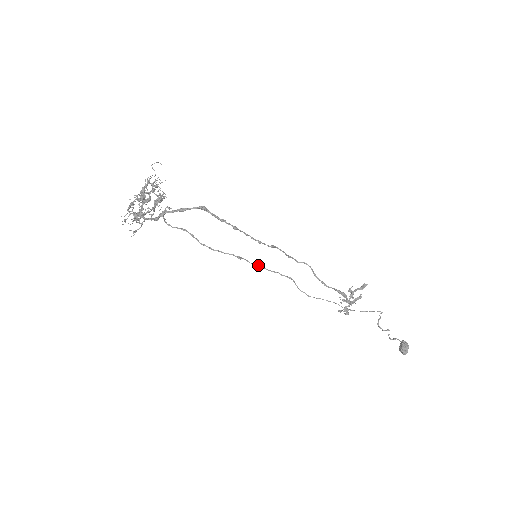
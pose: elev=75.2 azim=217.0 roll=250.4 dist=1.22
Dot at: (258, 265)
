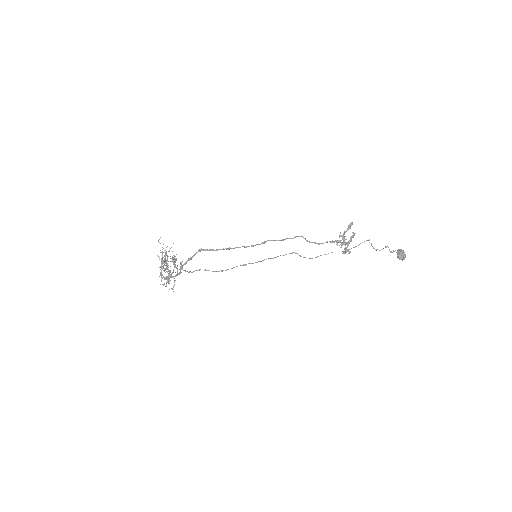
Dot at: (262, 260)
